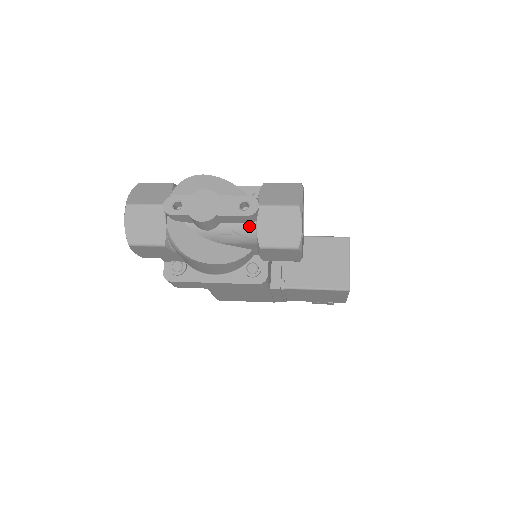
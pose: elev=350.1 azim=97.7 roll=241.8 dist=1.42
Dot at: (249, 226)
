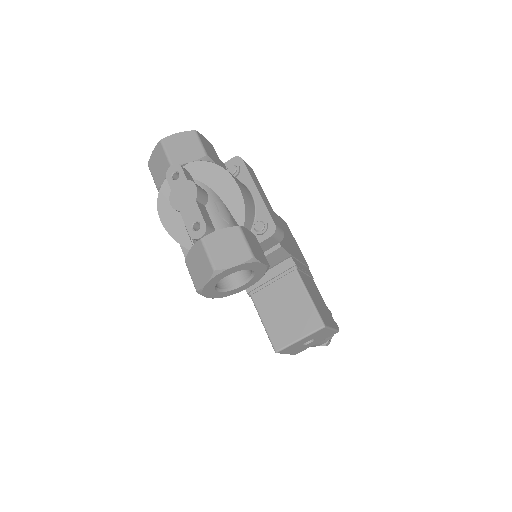
Dot at: occluded
